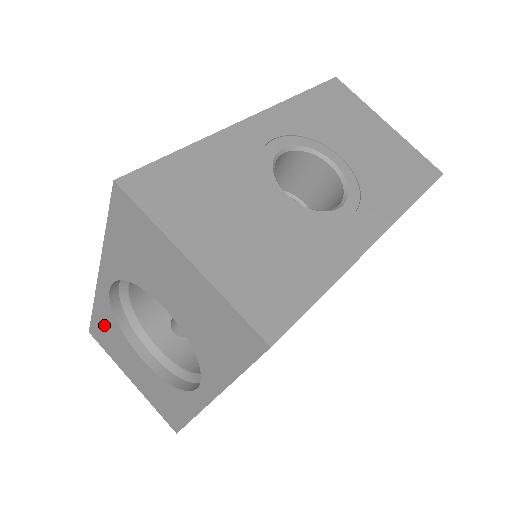
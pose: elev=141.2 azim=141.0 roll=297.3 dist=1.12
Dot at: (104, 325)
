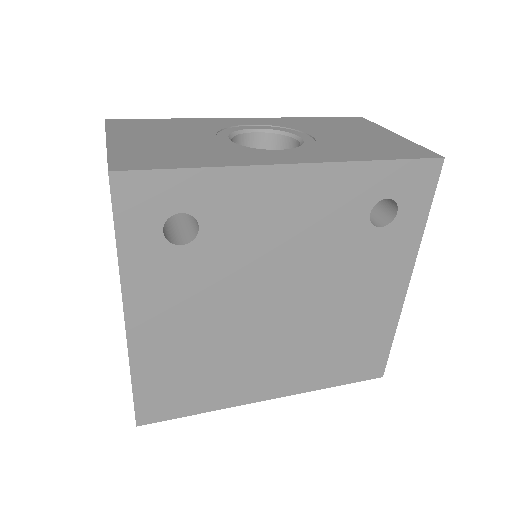
Dot at: occluded
